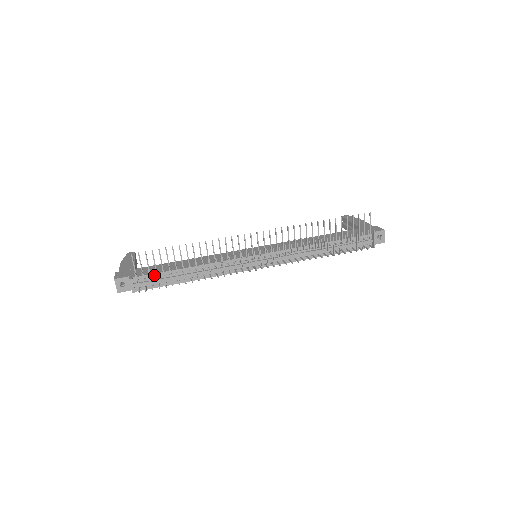
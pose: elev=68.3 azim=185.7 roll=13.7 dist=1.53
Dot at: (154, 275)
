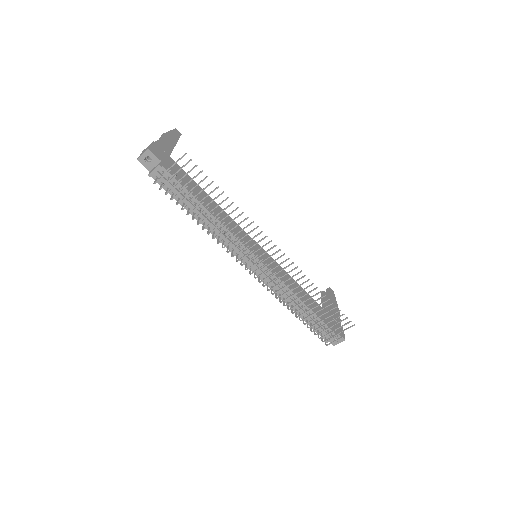
Dot at: (179, 184)
